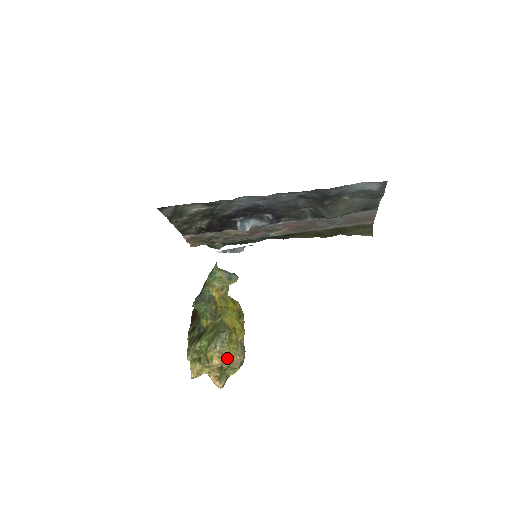
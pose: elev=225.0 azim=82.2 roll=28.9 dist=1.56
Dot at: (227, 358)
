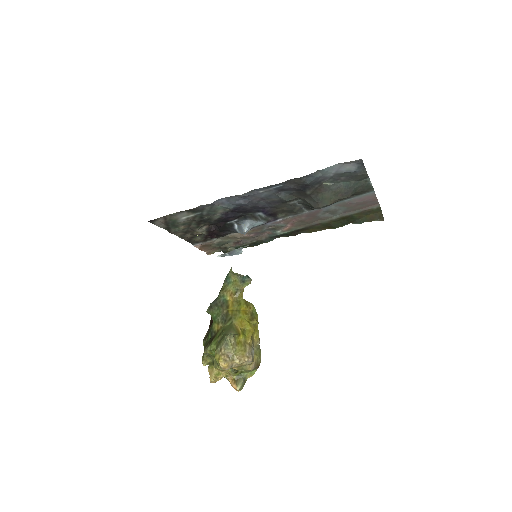
Dot at: (234, 360)
